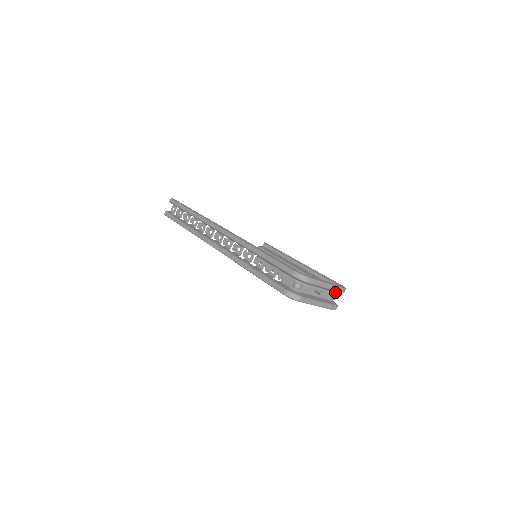
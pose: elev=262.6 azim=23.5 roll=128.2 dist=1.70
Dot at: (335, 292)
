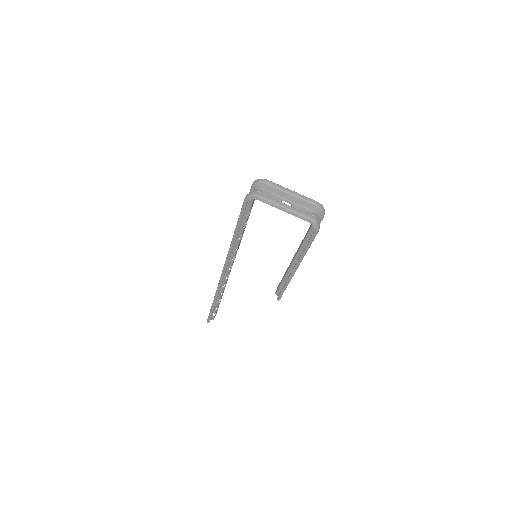
Dot at: (312, 211)
